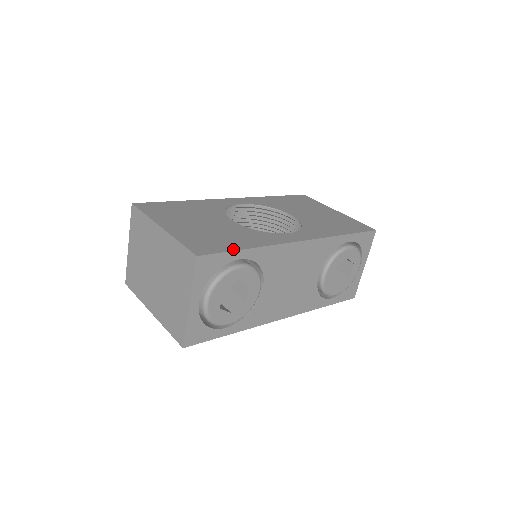
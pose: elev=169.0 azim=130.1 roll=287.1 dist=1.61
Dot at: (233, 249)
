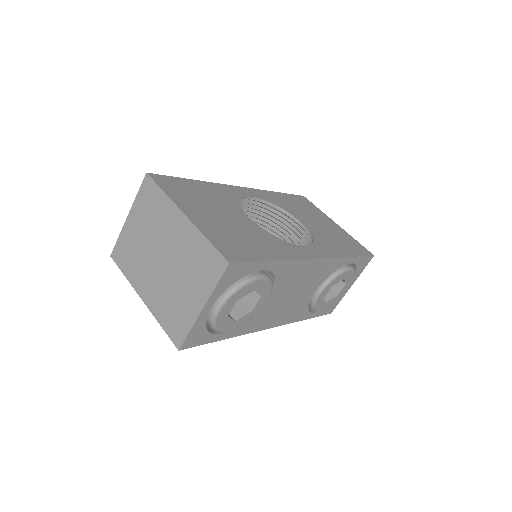
Dot at: (261, 259)
